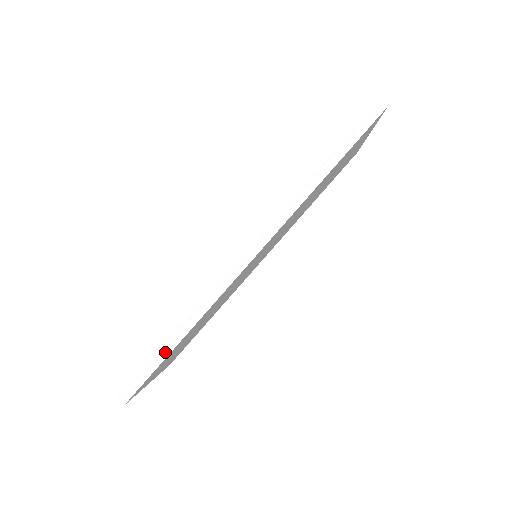
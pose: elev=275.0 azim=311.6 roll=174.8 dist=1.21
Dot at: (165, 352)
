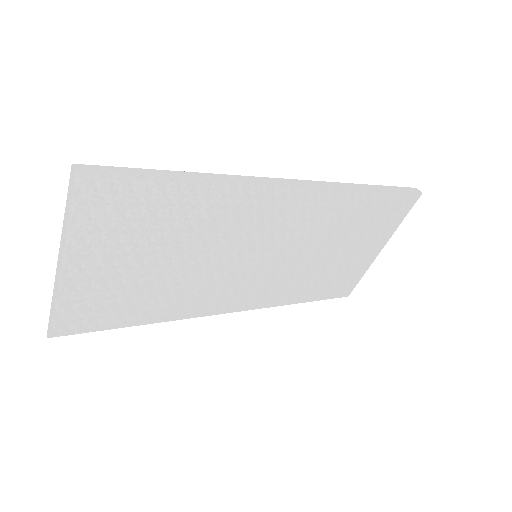
Dot at: (166, 174)
